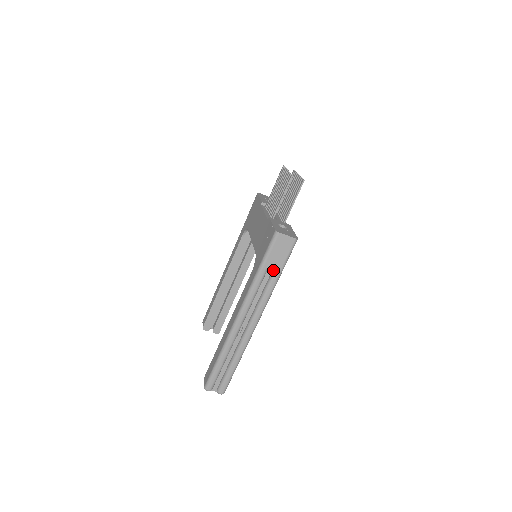
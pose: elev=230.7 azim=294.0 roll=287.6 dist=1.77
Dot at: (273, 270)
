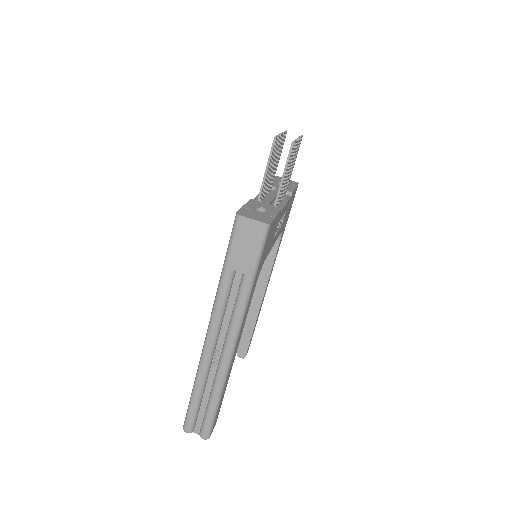
Dot at: (241, 271)
